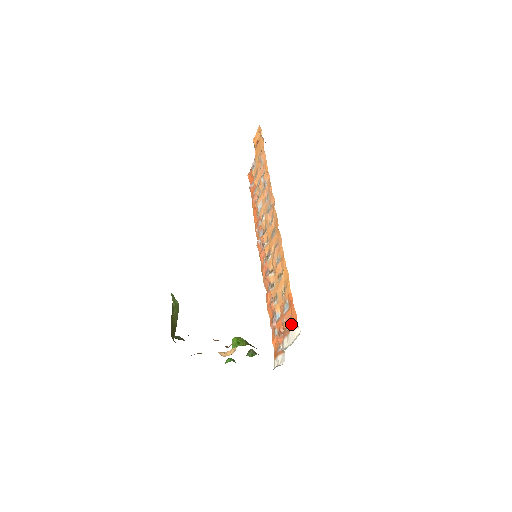
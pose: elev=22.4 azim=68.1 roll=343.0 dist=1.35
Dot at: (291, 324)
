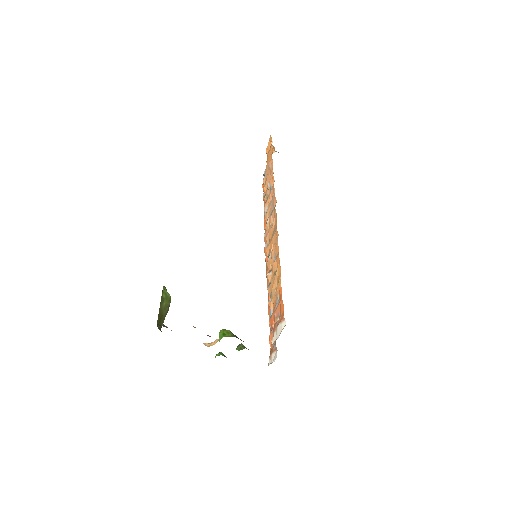
Dot at: (279, 318)
